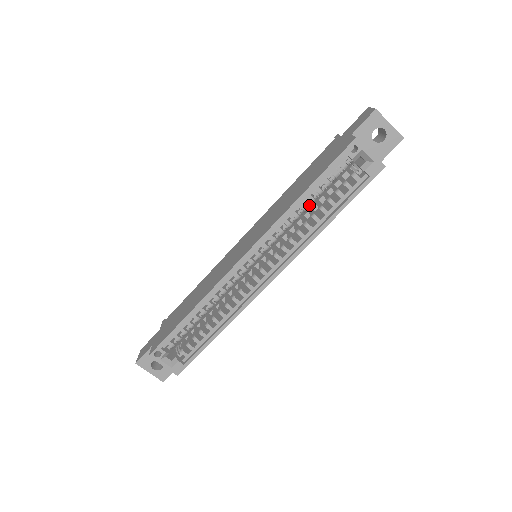
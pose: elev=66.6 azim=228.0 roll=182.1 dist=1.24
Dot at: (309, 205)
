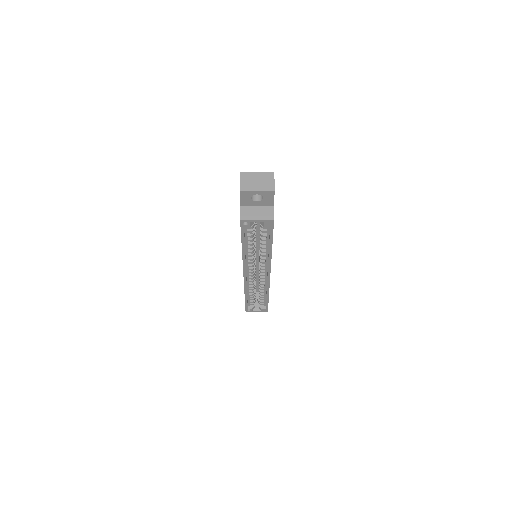
Dot at: (253, 244)
